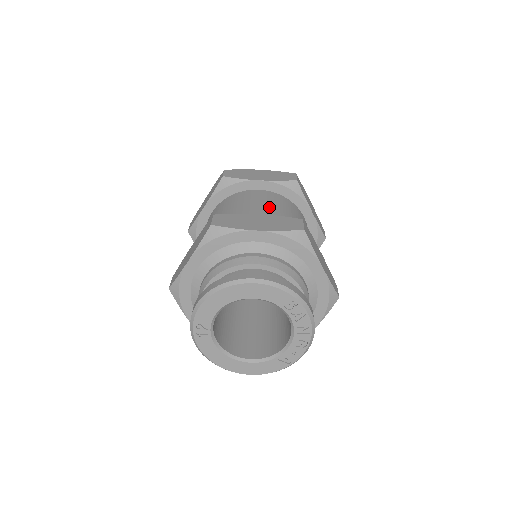
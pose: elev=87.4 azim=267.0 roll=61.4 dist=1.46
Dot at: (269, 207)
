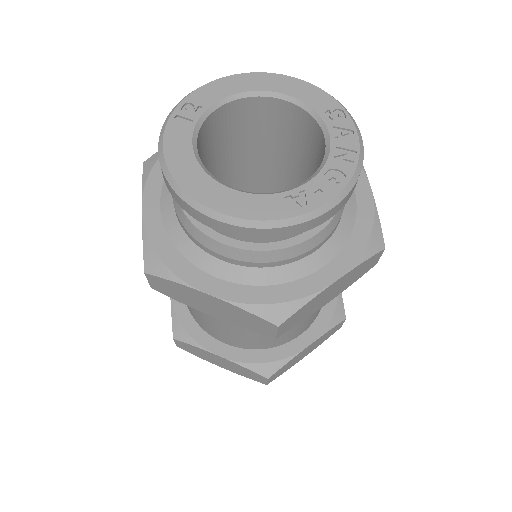
Dot at: occluded
